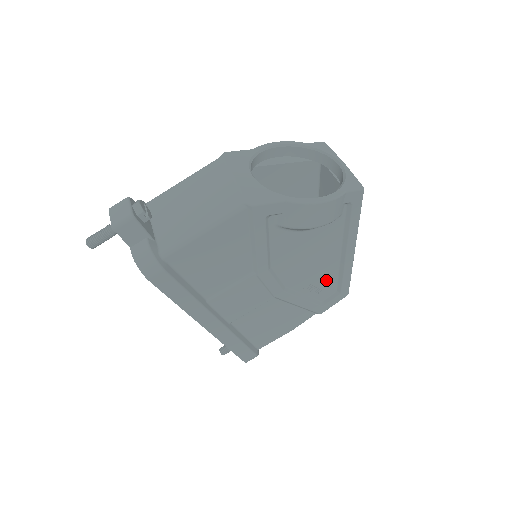
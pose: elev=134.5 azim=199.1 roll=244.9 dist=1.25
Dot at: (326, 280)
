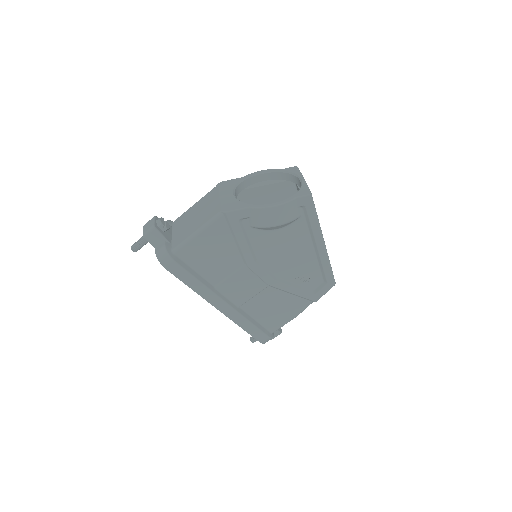
Dot at: (310, 271)
